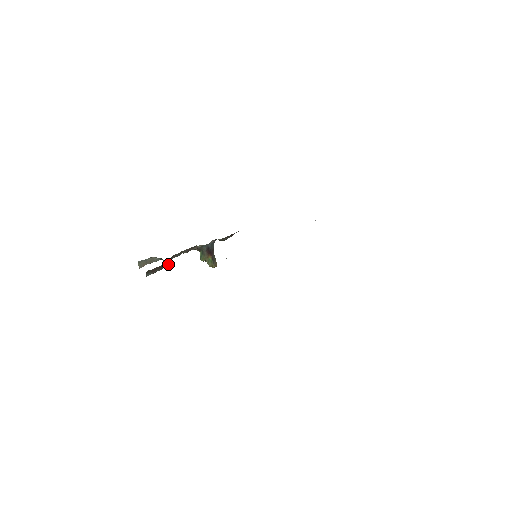
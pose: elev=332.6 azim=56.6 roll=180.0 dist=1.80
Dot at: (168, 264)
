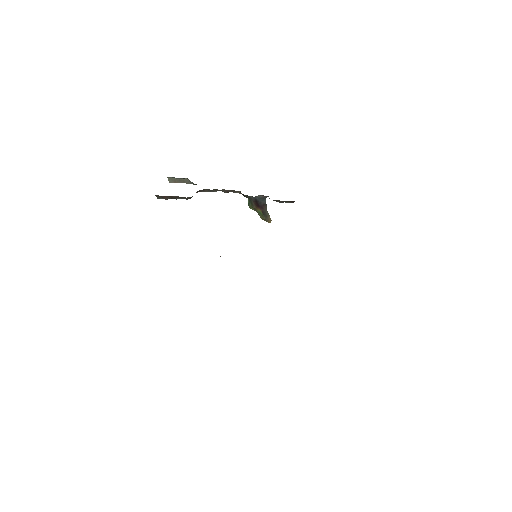
Dot at: (186, 198)
